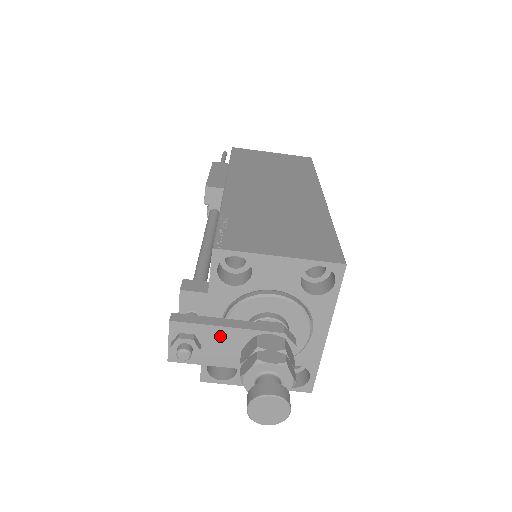
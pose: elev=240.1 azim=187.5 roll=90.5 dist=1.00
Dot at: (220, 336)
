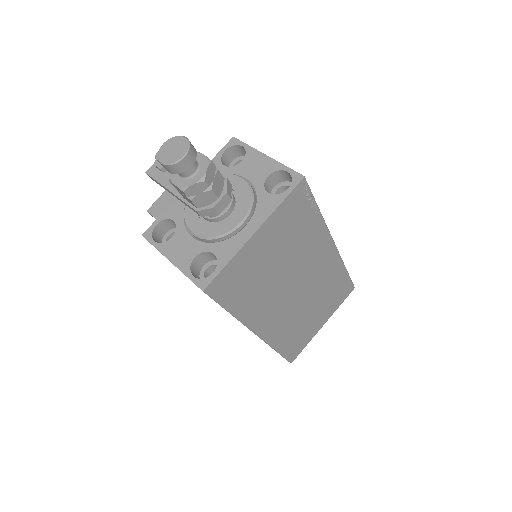
Dot at: occluded
